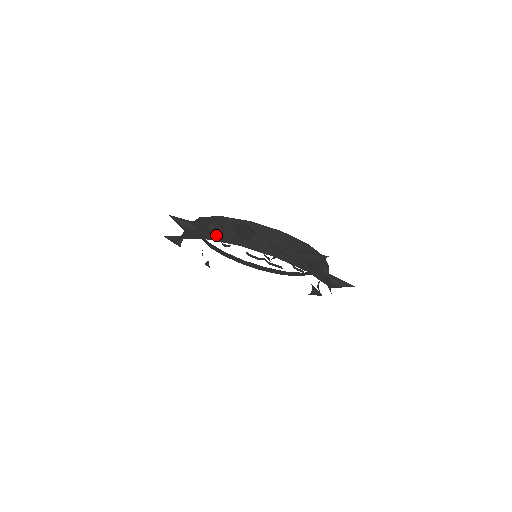
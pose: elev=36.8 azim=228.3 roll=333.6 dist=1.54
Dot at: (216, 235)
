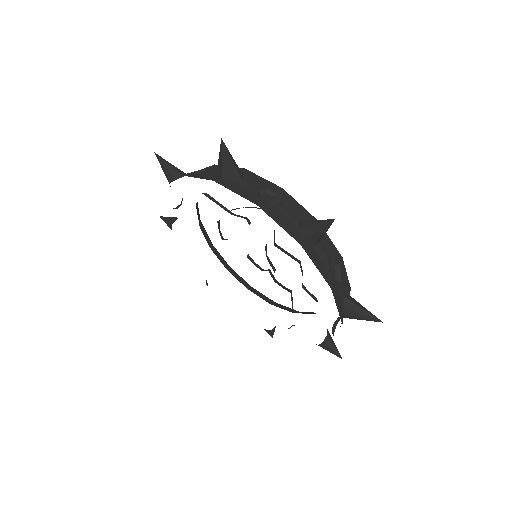
Dot at: (194, 173)
